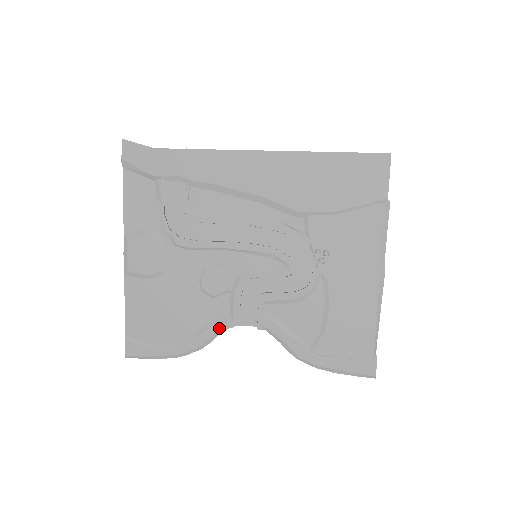
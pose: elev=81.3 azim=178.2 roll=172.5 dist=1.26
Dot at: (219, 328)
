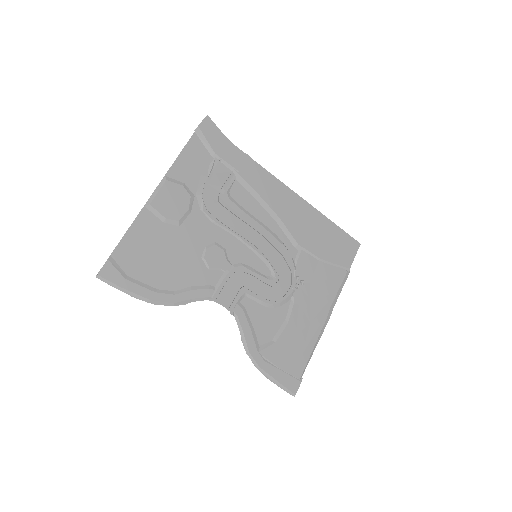
Dot at: (200, 295)
